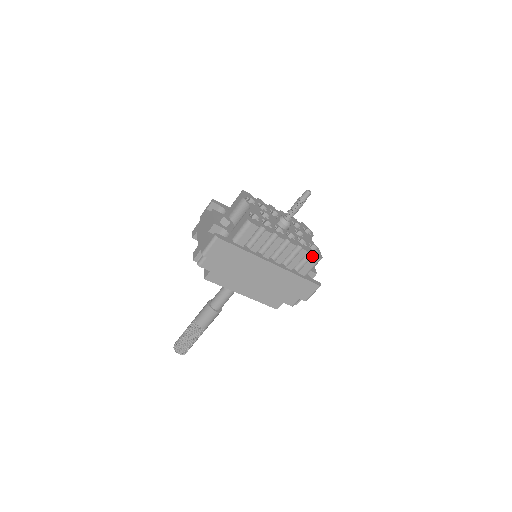
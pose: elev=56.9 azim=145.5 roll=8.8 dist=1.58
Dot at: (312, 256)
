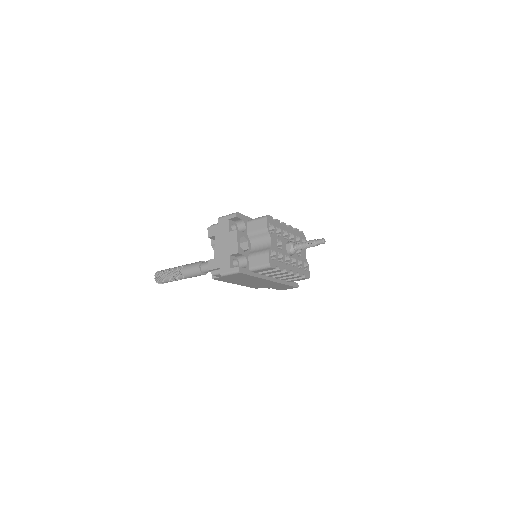
Dot at: (303, 278)
